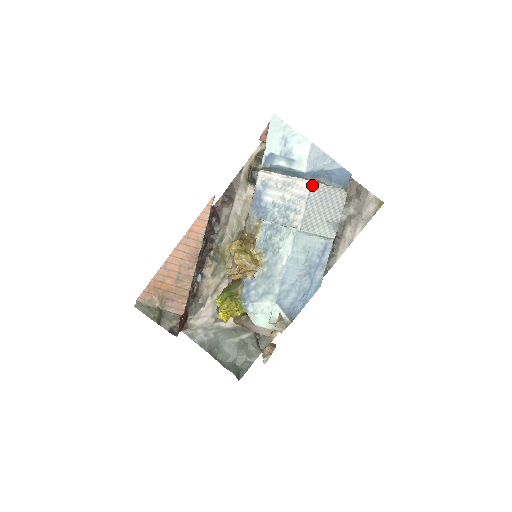
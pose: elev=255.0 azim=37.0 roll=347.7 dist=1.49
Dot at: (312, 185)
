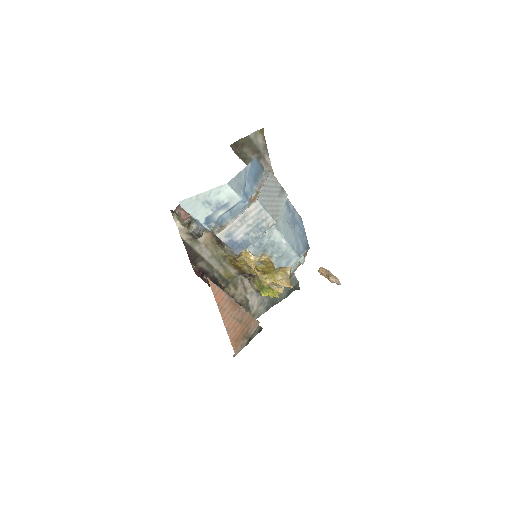
Dot at: (258, 200)
